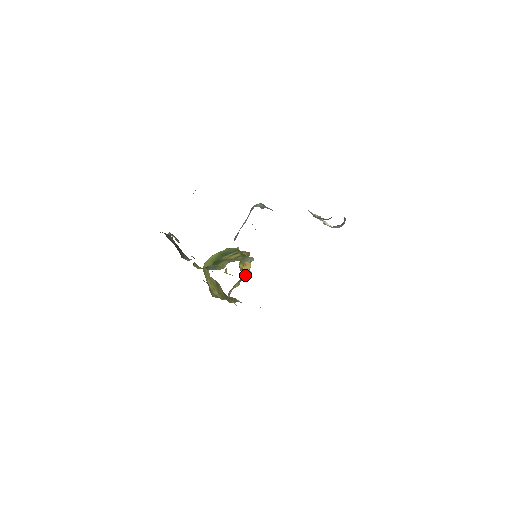
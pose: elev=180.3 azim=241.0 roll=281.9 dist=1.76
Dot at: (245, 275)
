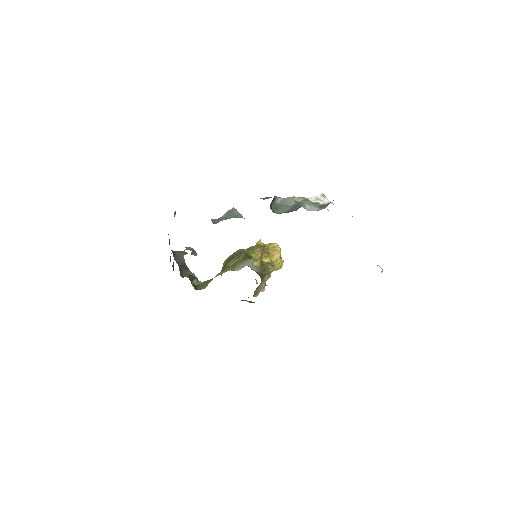
Dot at: (269, 268)
